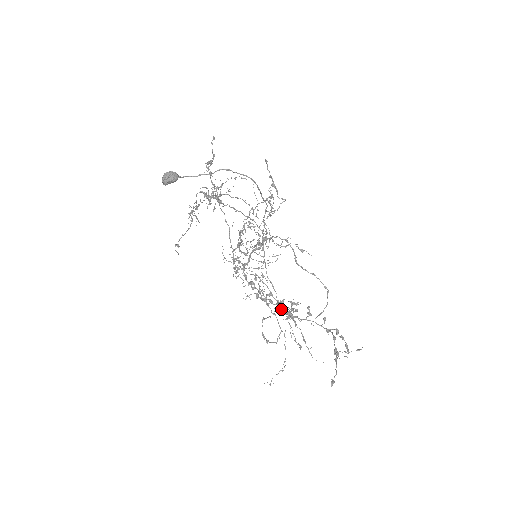
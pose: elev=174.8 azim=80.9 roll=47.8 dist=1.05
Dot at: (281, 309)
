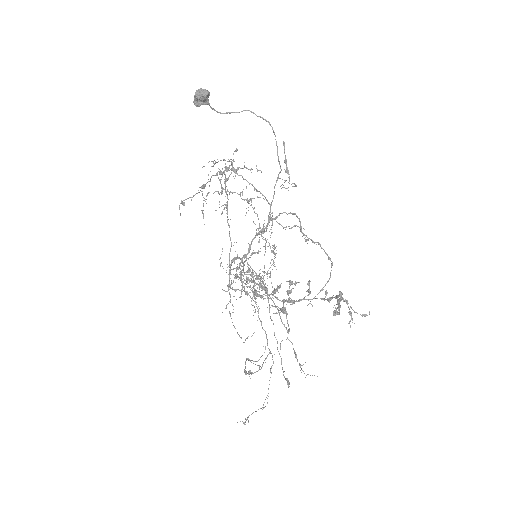
Dot at: (276, 297)
